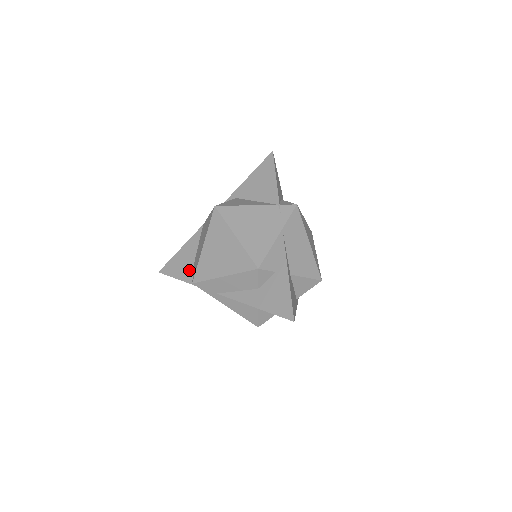
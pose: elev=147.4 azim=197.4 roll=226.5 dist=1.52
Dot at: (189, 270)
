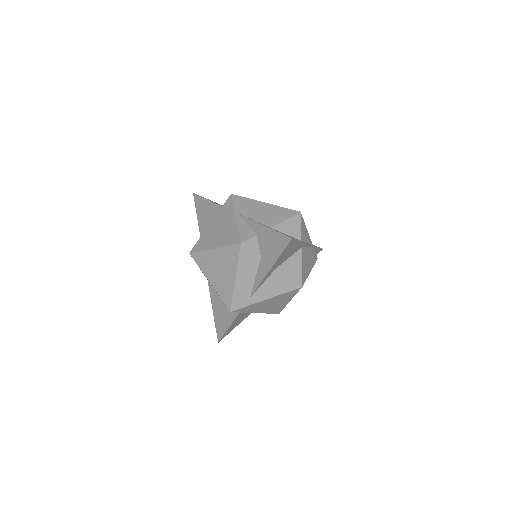
Dot at: (227, 313)
